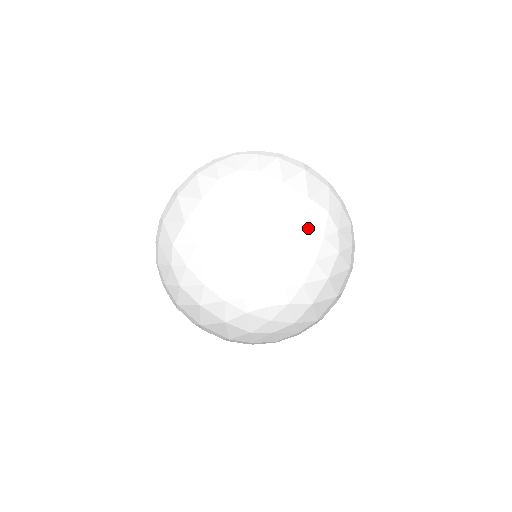
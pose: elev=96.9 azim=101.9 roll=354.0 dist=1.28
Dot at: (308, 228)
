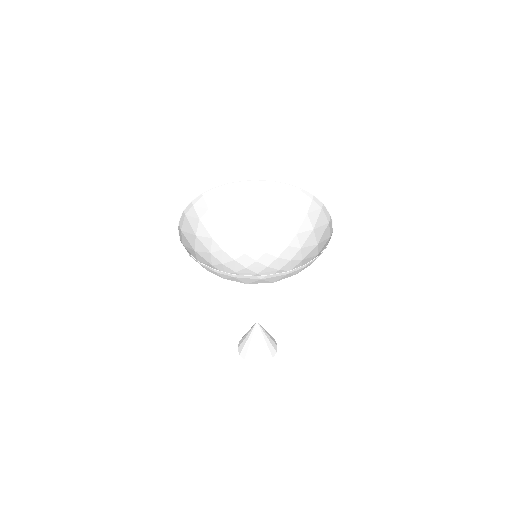
Dot at: (300, 263)
